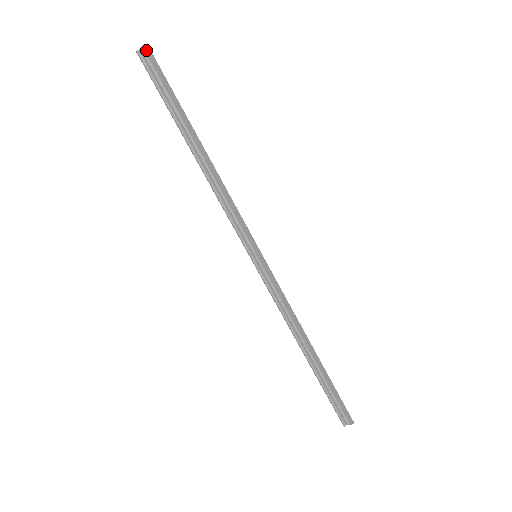
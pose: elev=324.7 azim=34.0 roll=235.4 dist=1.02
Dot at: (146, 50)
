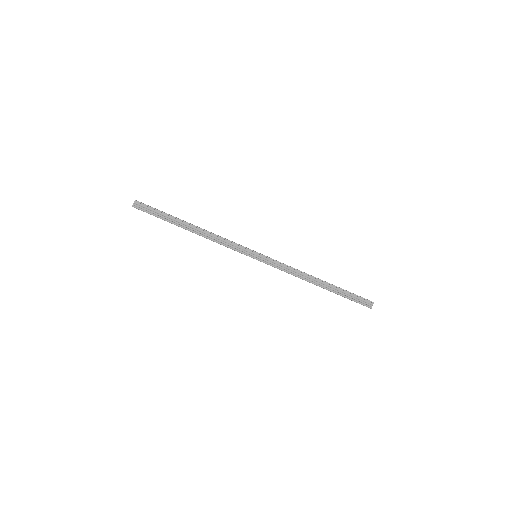
Dot at: (137, 202)
